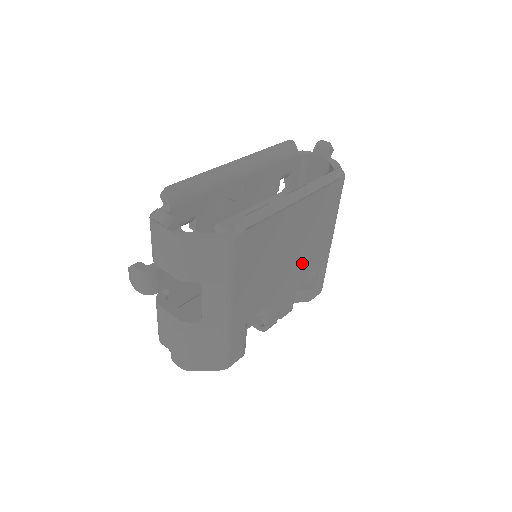
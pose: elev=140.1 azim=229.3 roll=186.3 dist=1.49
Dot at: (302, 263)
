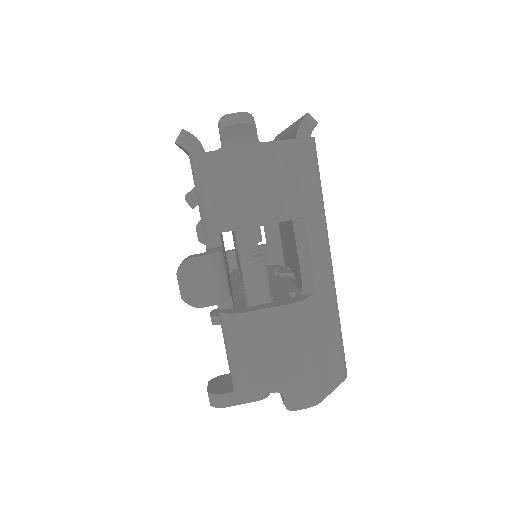
Dot at: occluded
